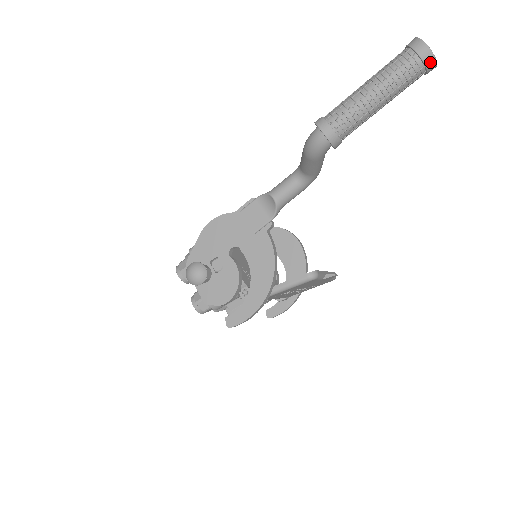
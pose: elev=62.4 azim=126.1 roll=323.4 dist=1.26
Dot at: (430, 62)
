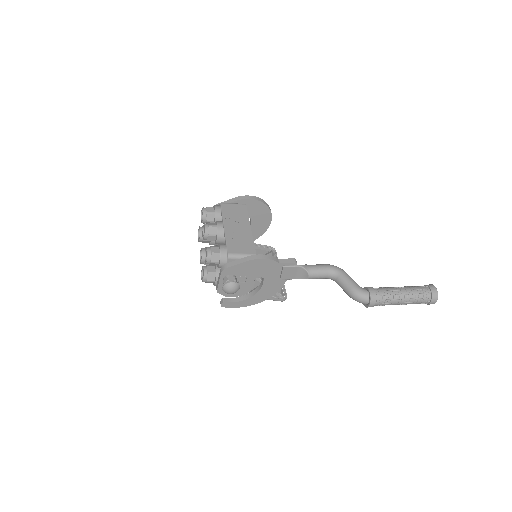
Dot at: (428, 304)
